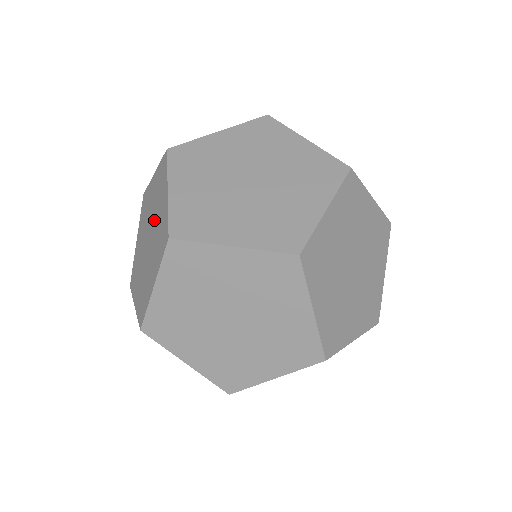
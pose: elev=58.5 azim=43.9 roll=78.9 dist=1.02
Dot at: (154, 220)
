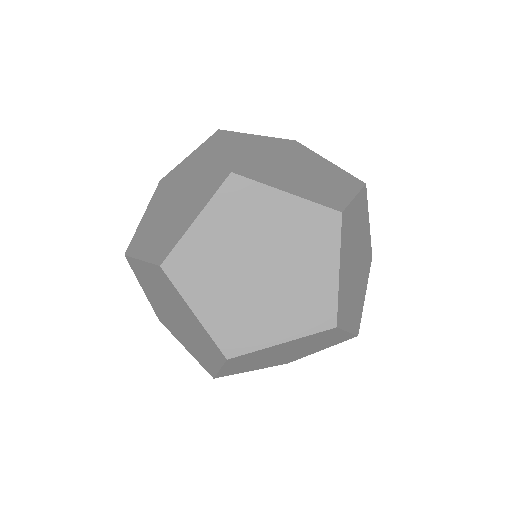
Dot at: (192, 180)
